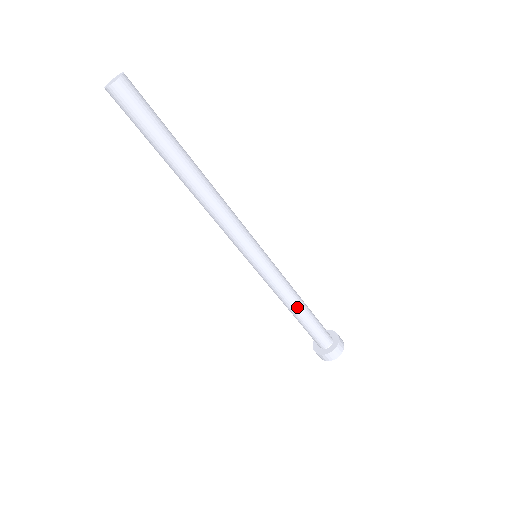
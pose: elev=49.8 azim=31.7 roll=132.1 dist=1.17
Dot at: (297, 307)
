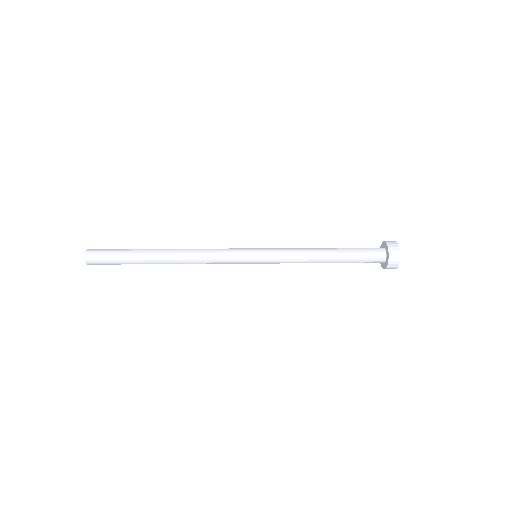
Dot at: (321, 260)
